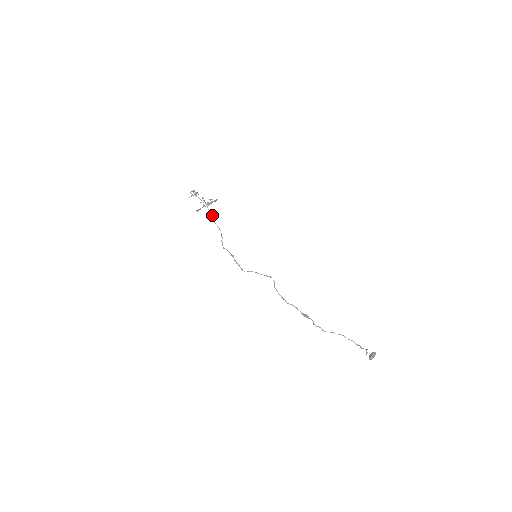
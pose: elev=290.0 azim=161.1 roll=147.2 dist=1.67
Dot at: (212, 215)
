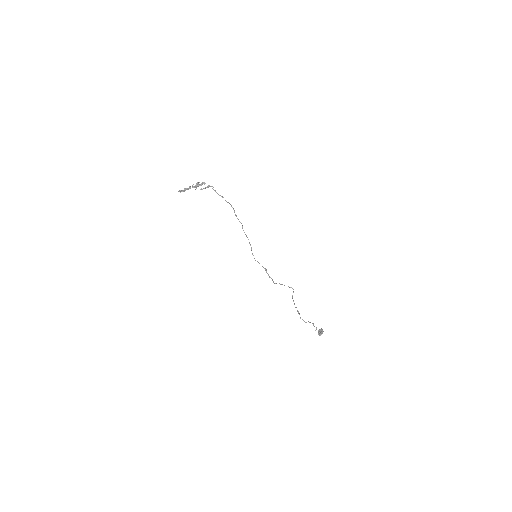
Dot at: occluded
